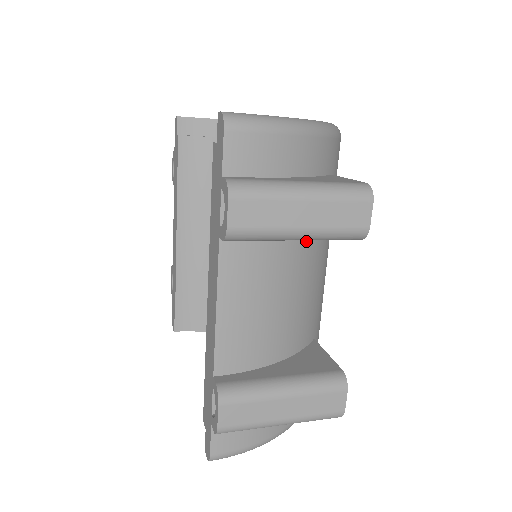
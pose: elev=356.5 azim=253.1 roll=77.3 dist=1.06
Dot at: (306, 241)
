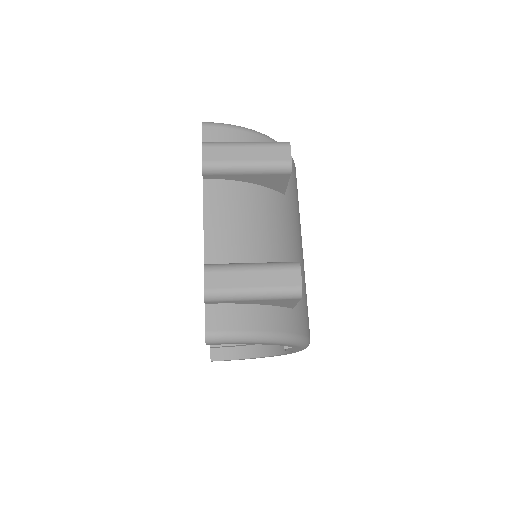
Dot at: (265, 193)
